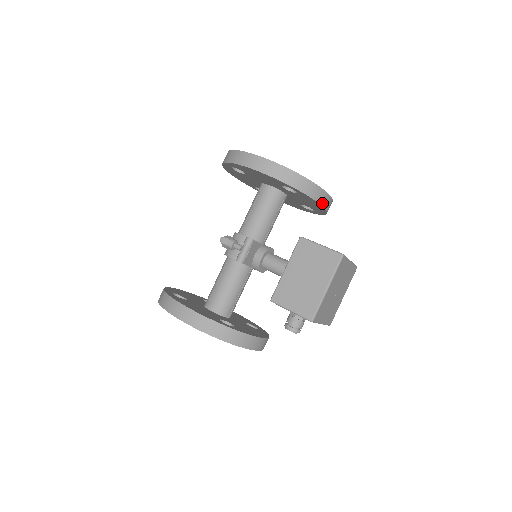
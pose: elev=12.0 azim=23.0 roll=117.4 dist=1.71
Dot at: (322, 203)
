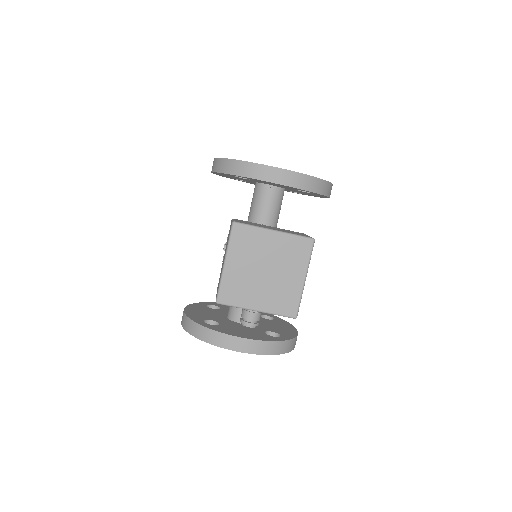
Dot at: (266, 178)
